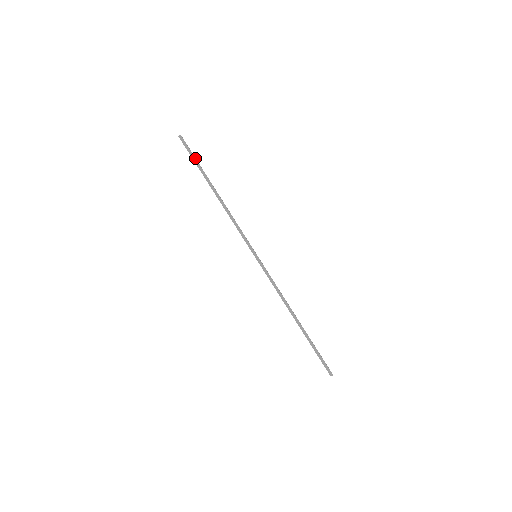
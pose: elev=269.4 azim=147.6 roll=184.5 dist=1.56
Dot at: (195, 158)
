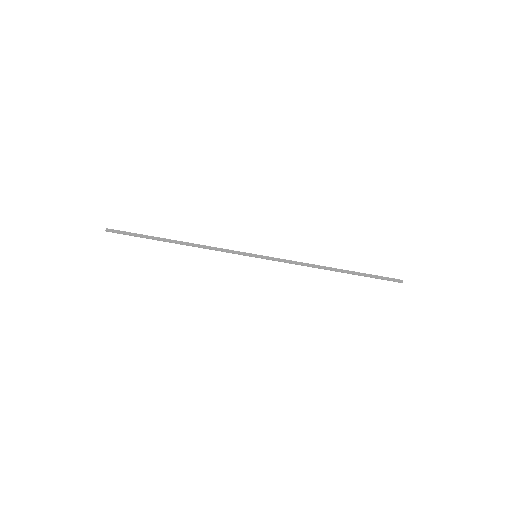
Dot at: (135, 233)
